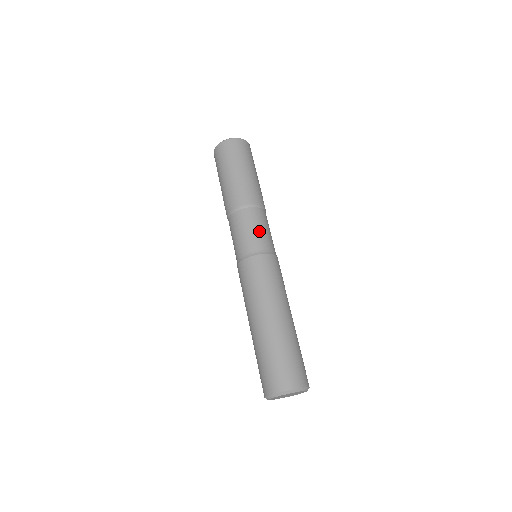
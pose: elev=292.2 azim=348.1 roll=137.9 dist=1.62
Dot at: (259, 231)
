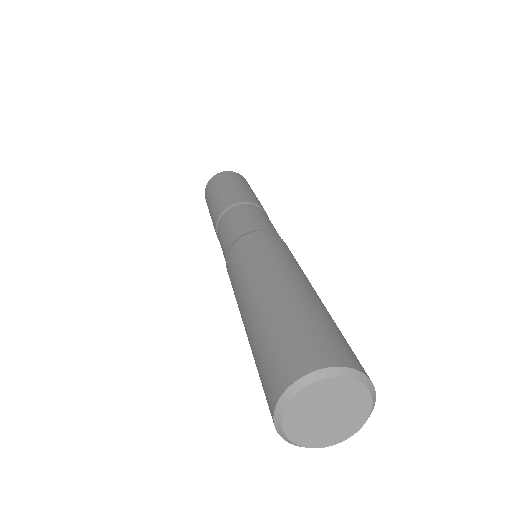
Dot at: (242, 219)
